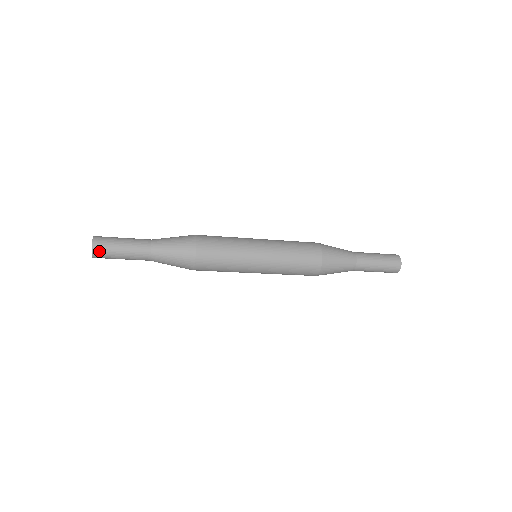
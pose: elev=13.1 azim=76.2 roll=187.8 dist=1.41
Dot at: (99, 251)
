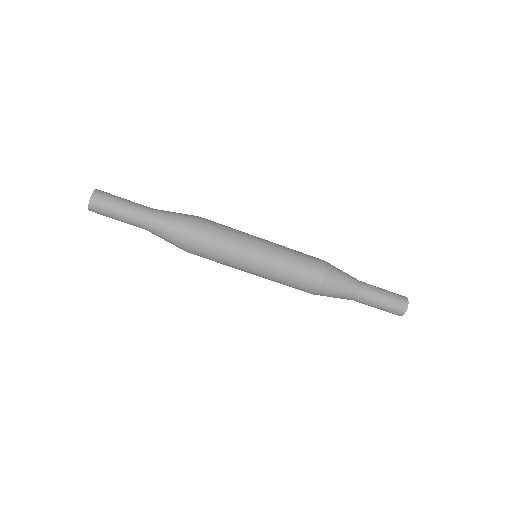
Dot at: (96, 205)
